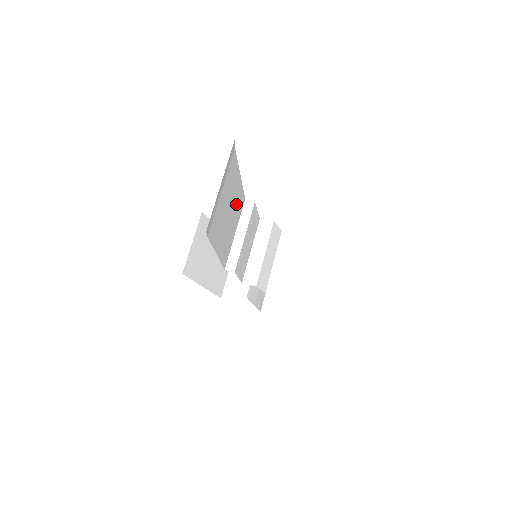
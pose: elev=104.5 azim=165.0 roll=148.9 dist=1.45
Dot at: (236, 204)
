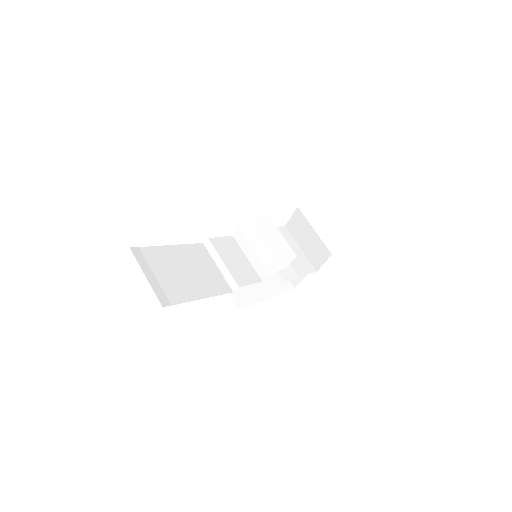
Dot at: (191, 258)
